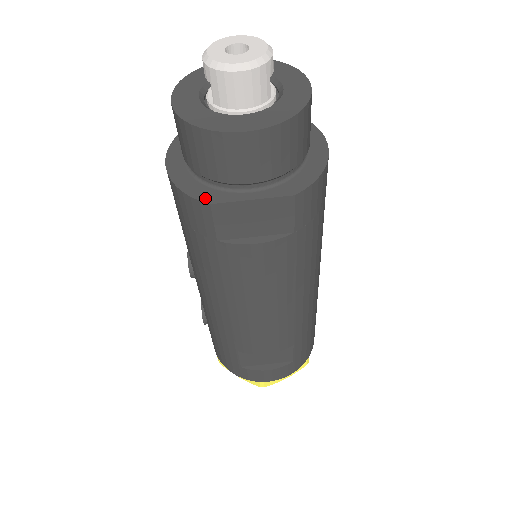
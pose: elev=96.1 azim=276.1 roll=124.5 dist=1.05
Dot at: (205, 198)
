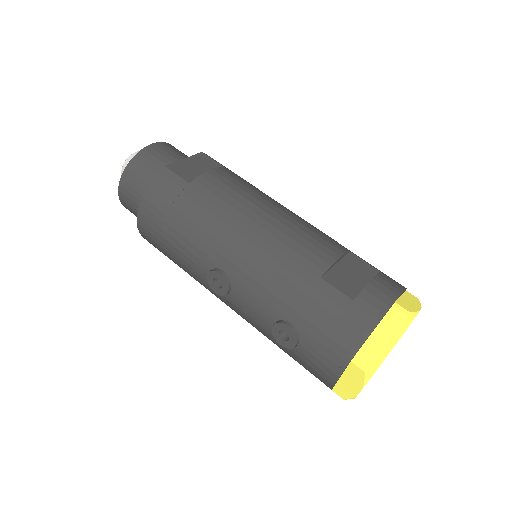
Dot at: (161, 172)
